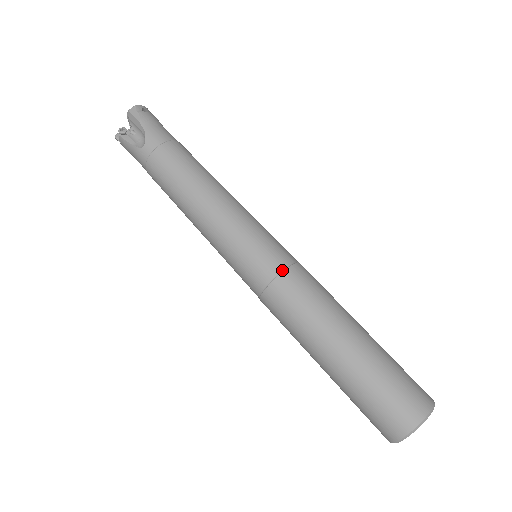
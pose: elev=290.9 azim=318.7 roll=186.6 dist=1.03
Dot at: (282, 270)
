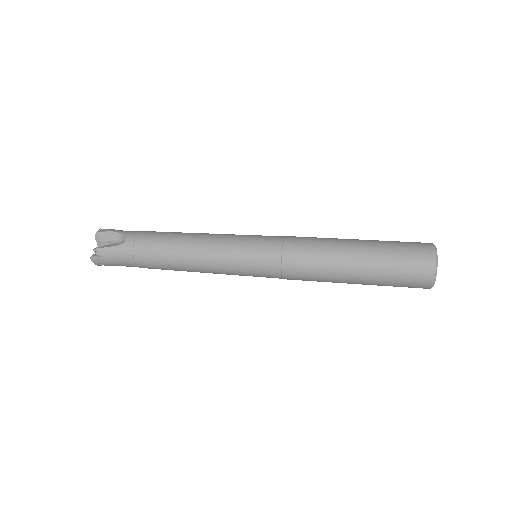
Dot at: (283, 238)
